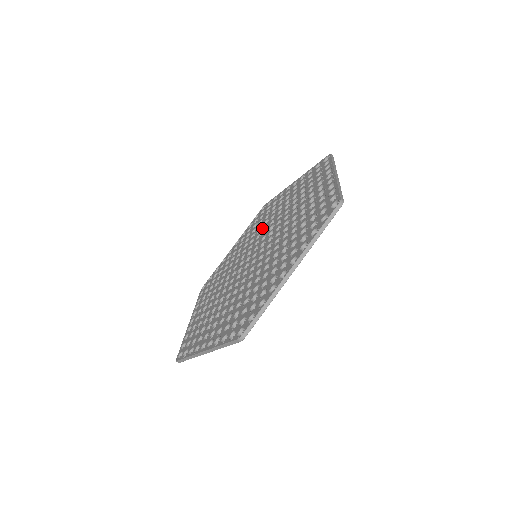
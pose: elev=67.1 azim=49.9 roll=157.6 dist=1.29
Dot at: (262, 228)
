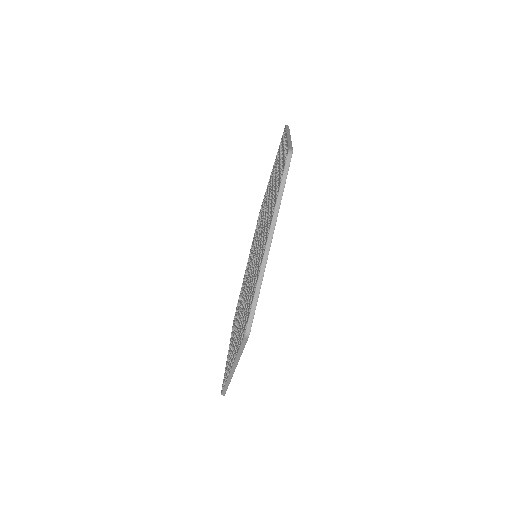
Dot at: occluded
